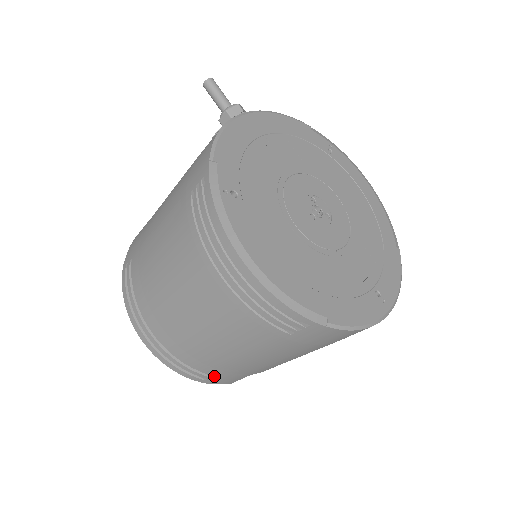
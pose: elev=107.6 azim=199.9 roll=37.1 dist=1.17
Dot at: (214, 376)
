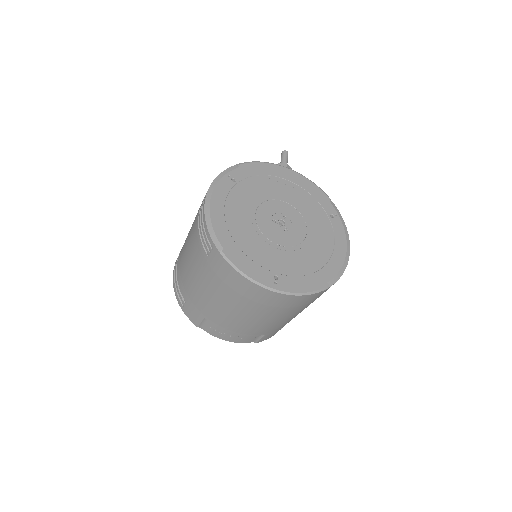
Dot at: (186, 303)
